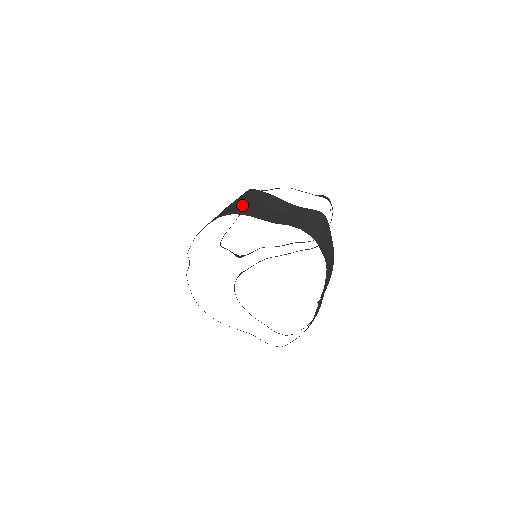
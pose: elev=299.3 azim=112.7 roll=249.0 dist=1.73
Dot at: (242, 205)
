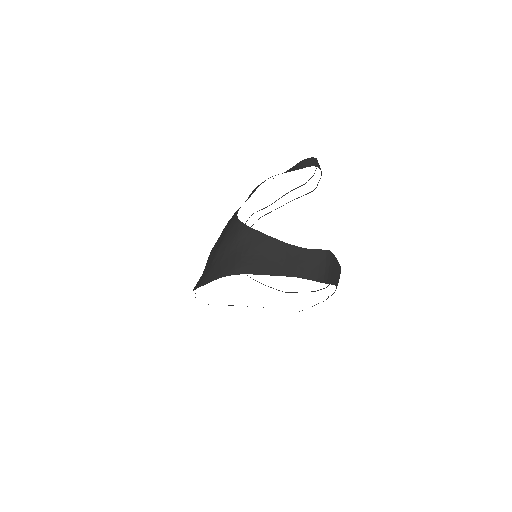
Dot at: (240, 256)
